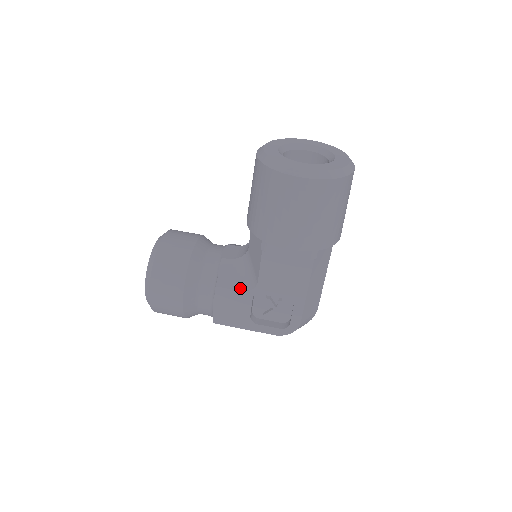
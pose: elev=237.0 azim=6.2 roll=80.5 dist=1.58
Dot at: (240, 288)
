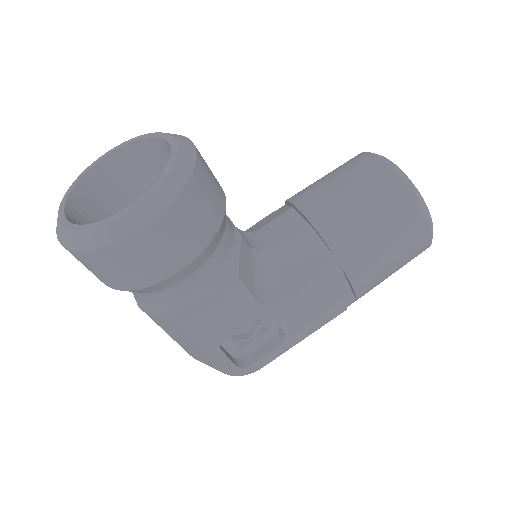
Dot at: (255, 295)
